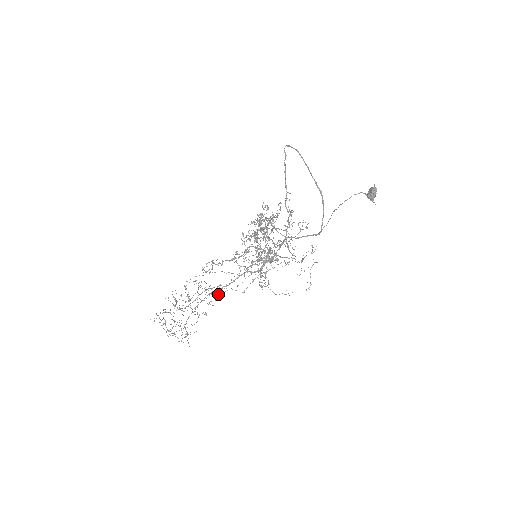
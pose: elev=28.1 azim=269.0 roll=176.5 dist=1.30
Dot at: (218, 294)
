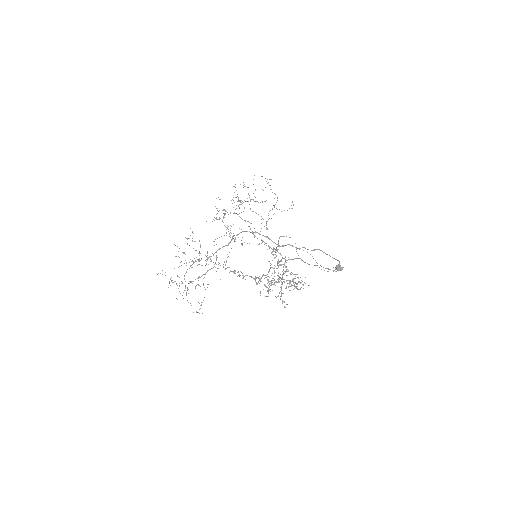
Dot at: occluded
